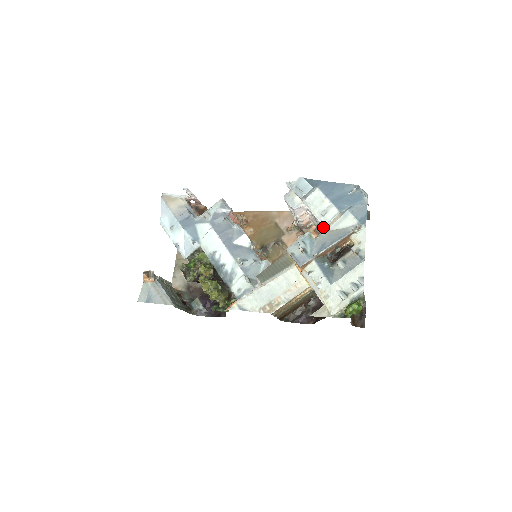
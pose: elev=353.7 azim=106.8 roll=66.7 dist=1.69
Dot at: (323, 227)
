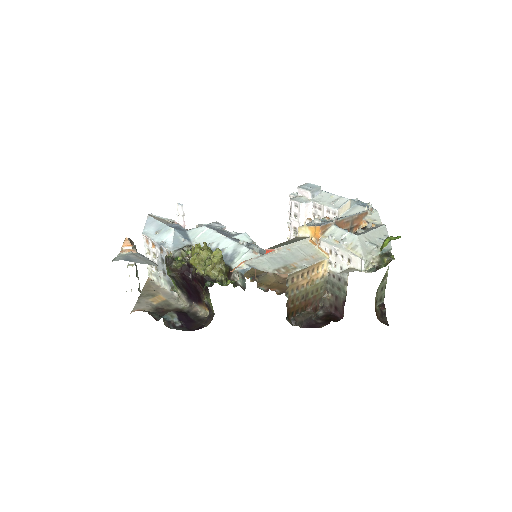
Dot at: occluded
